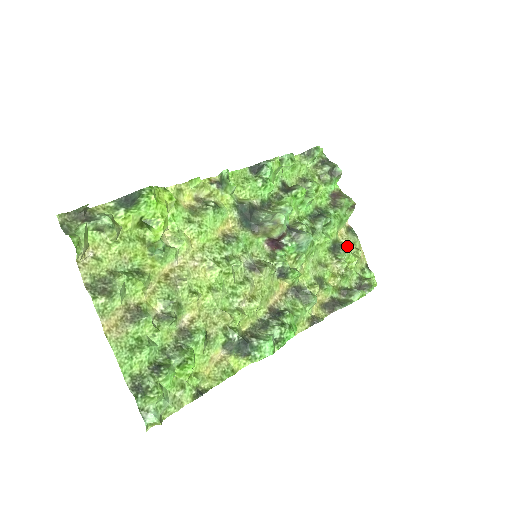
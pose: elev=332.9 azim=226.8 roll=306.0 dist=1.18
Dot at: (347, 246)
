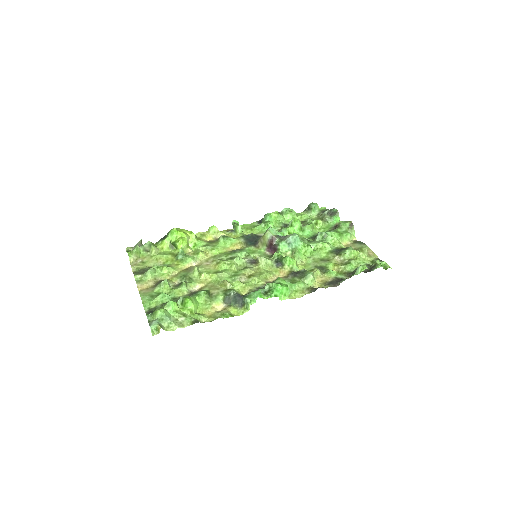
Dot at: (349, 247)
